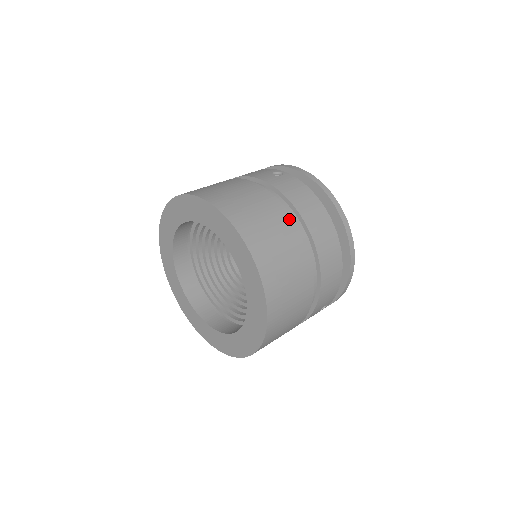
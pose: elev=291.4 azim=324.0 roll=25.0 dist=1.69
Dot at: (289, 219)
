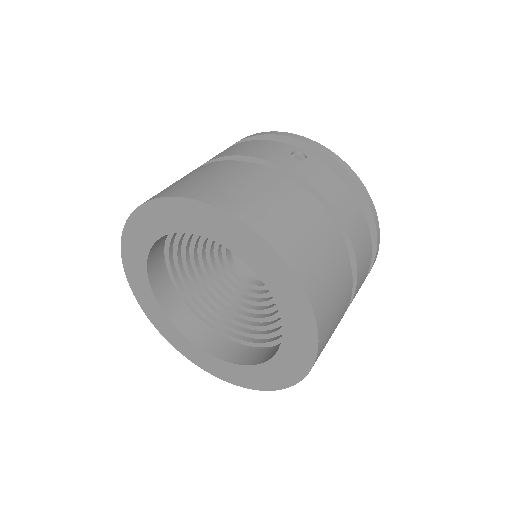
Dot at: (335, 234)
